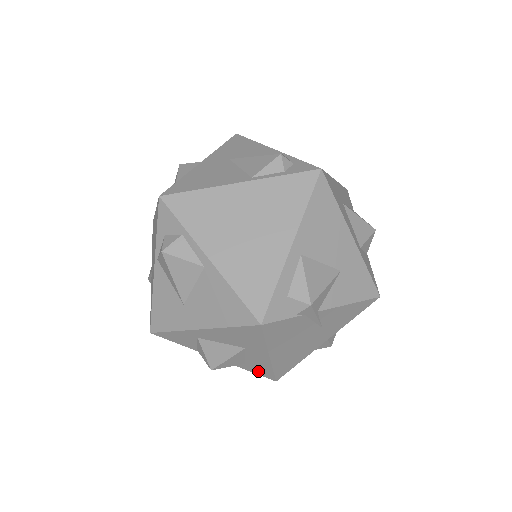
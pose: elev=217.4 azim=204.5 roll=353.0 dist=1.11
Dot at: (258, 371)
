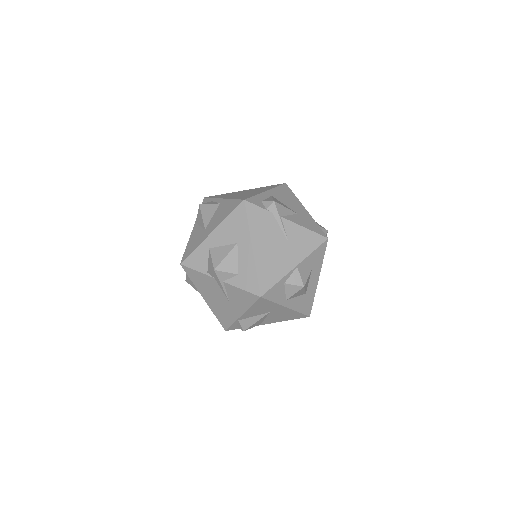
Dot at: (247, 284)
